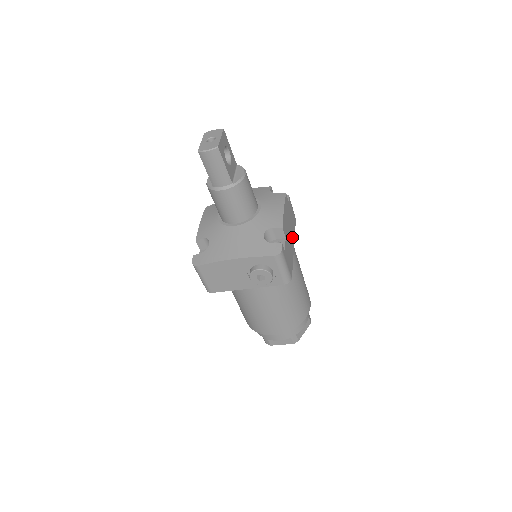
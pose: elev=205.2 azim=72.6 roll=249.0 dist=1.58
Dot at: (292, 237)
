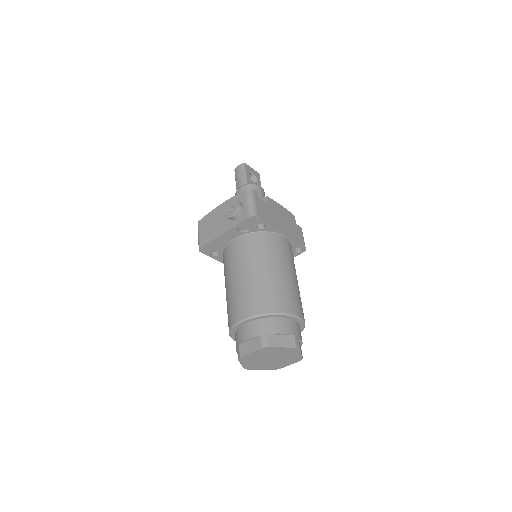
Dot at: (284, 229)
